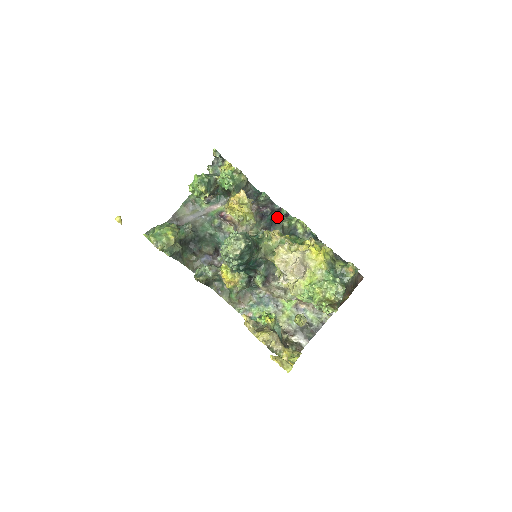
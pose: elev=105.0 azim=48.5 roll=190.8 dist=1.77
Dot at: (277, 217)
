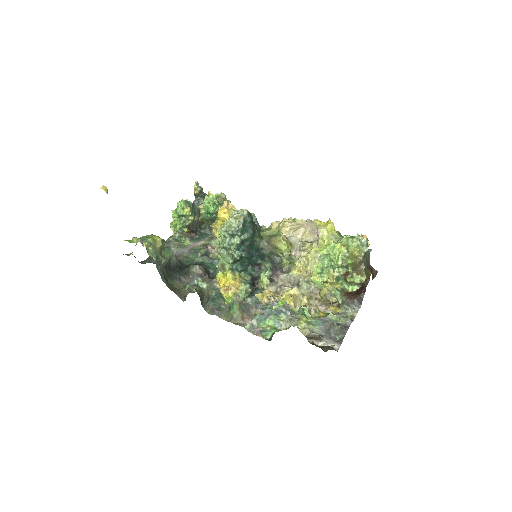
Dot at: occluded
